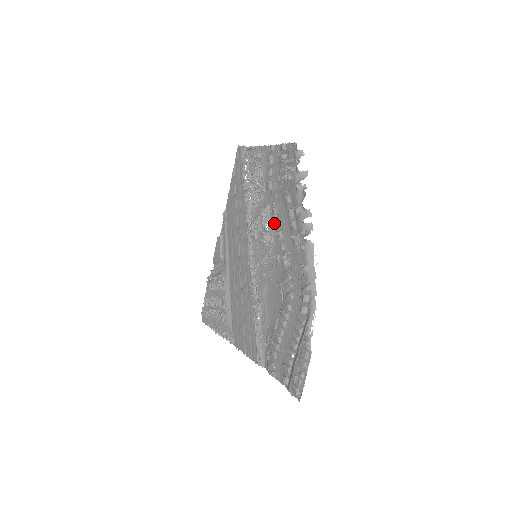
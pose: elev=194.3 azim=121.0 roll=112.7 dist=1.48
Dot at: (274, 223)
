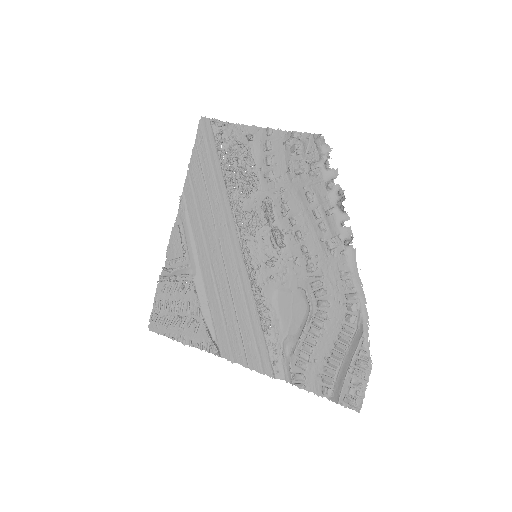
Dot at: (284, 220)
